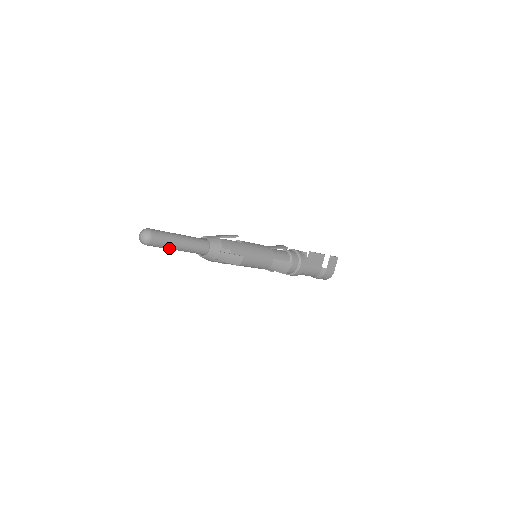
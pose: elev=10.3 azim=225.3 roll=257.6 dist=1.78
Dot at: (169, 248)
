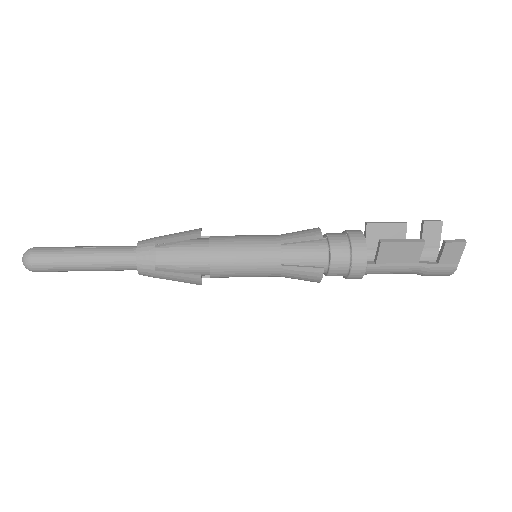
Dot at: (73, 270)
